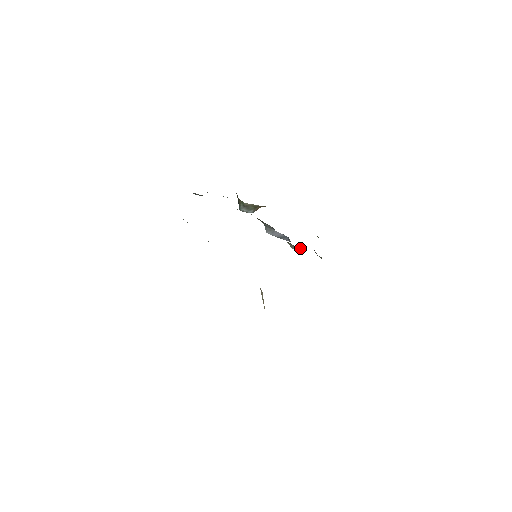
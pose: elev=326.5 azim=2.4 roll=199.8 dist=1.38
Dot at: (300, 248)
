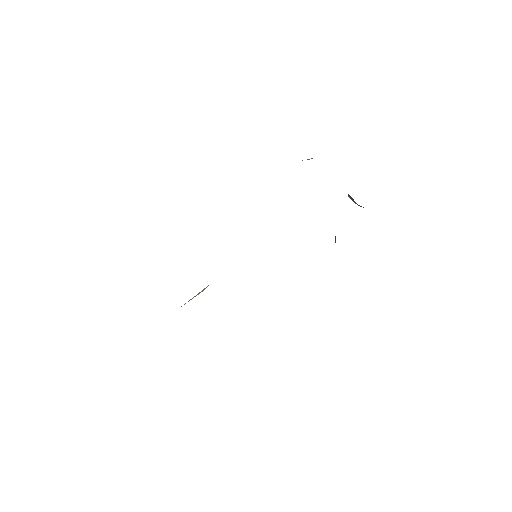
Dot at: occluded
